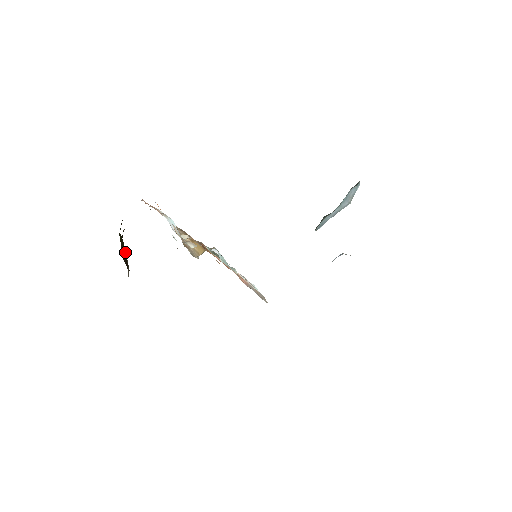
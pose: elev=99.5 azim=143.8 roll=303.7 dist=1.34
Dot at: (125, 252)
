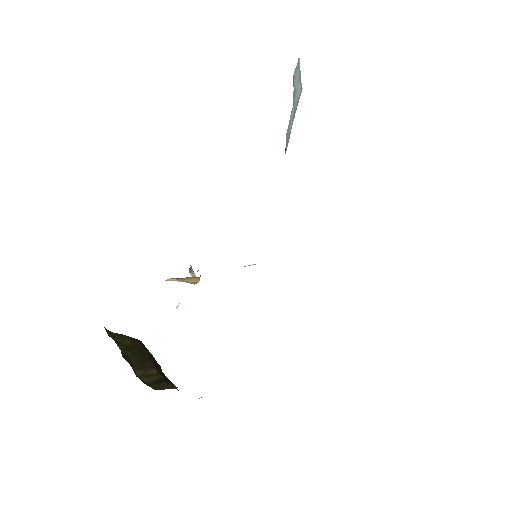
Dot at: (133, 342)
